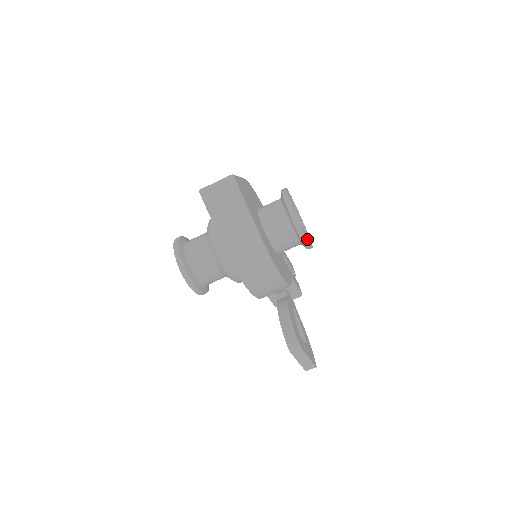
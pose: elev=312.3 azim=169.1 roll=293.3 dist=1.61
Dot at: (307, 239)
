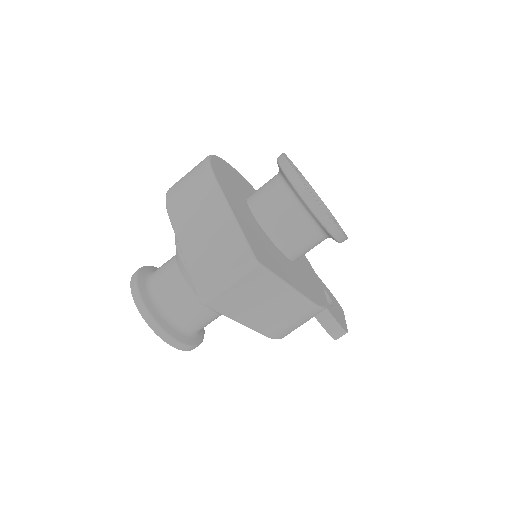
Dot at: occluded
